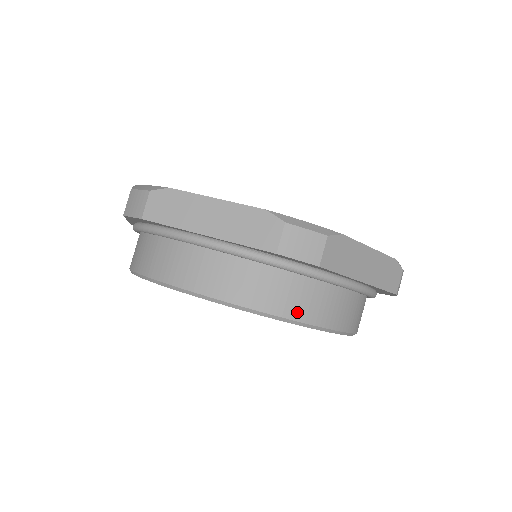
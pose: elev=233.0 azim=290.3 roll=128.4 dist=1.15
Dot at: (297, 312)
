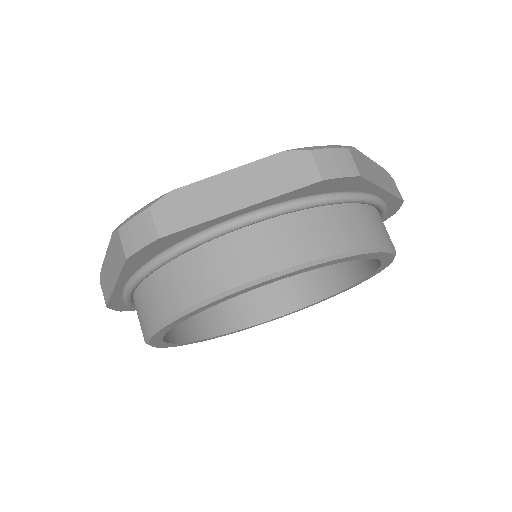
Dot at: (205, 289)
